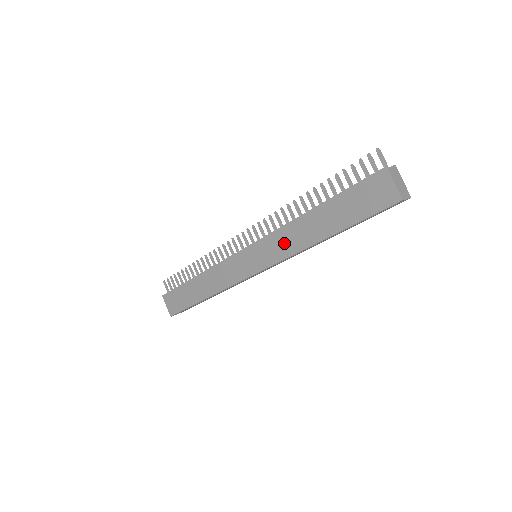
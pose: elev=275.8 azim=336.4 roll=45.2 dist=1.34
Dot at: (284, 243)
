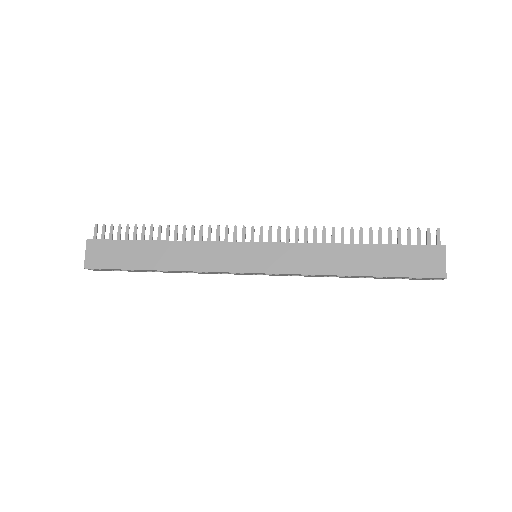
Dot at: (306, 259)
